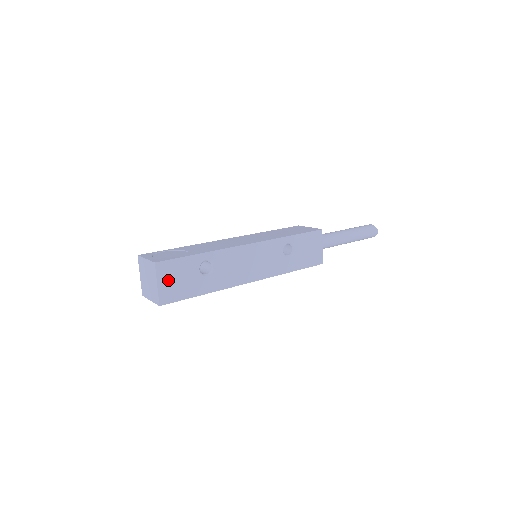
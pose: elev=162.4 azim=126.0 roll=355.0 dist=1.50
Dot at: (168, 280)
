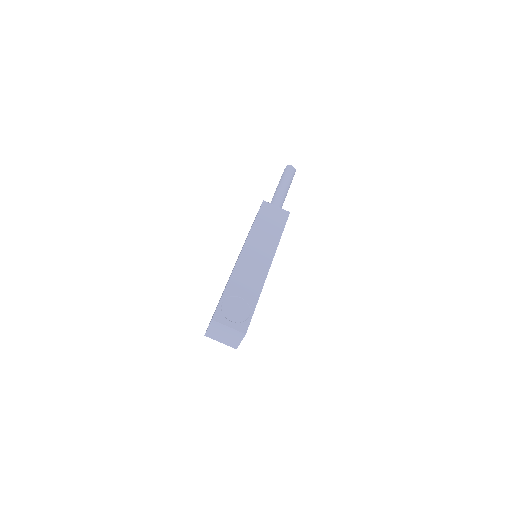
Dot at: occluded
